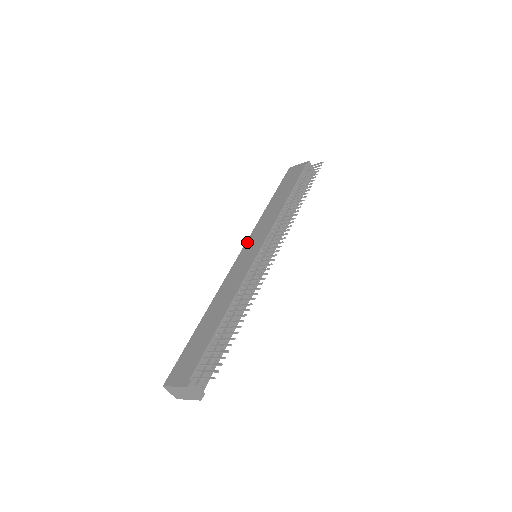
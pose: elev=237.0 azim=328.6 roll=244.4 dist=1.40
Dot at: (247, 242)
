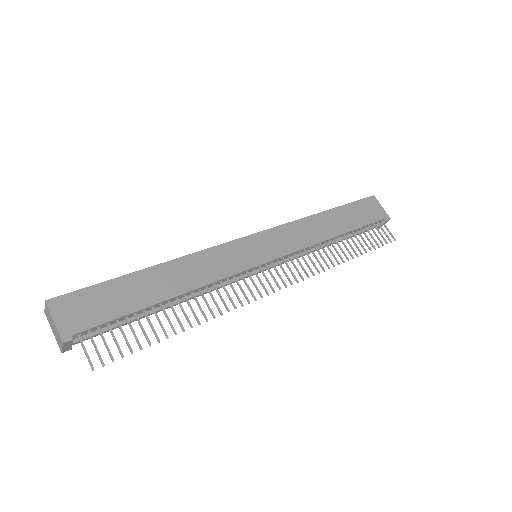
Dot at: (267, 232)
